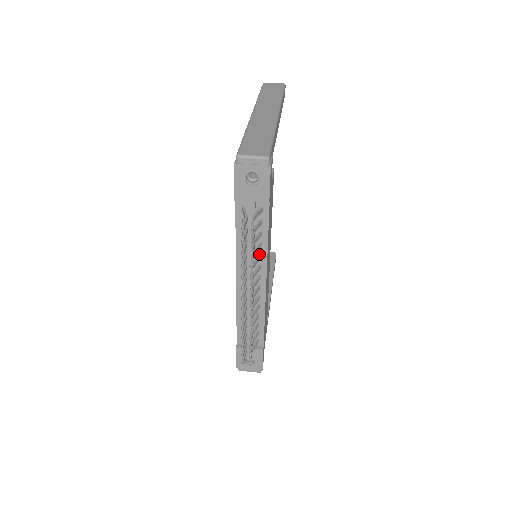
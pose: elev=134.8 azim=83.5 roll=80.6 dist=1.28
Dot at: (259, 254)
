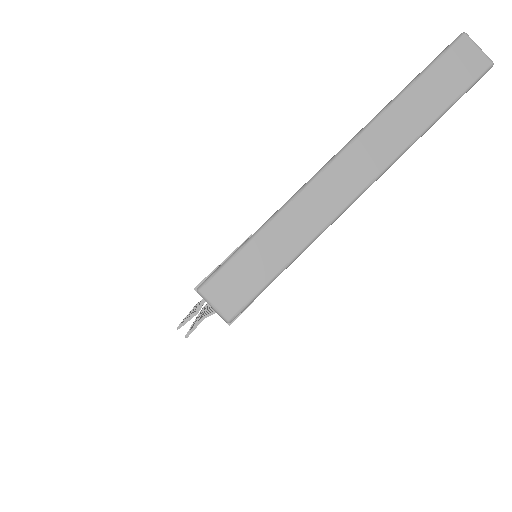
Dot at: occluded
